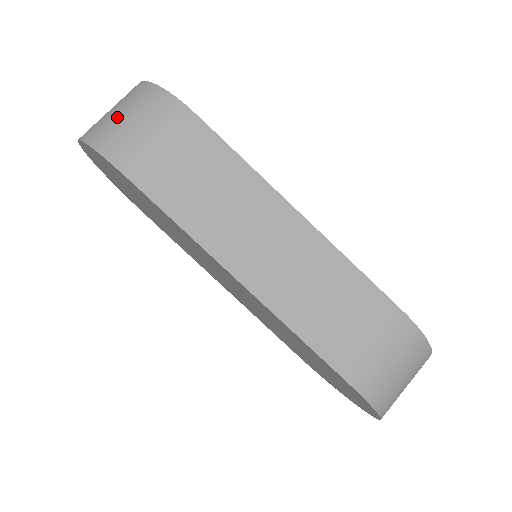
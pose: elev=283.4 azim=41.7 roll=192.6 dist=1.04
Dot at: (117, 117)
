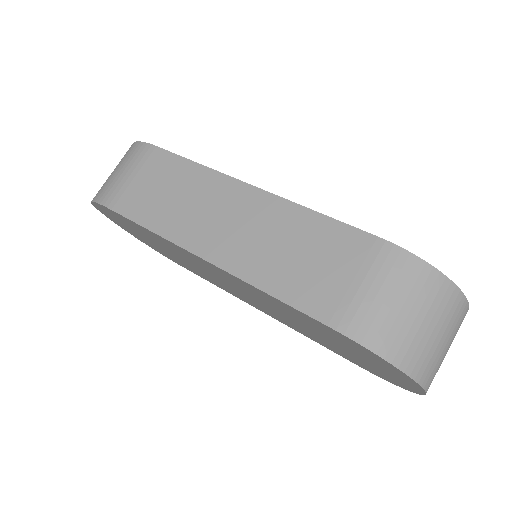
Dot at: (109, 176)
